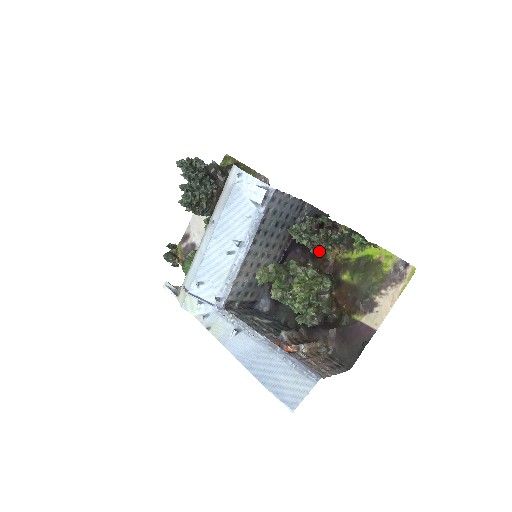
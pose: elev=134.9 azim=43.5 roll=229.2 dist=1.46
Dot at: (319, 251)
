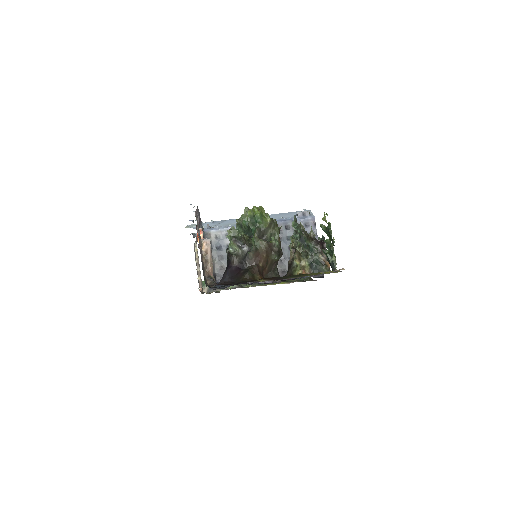
Dot at: (295, 254)
